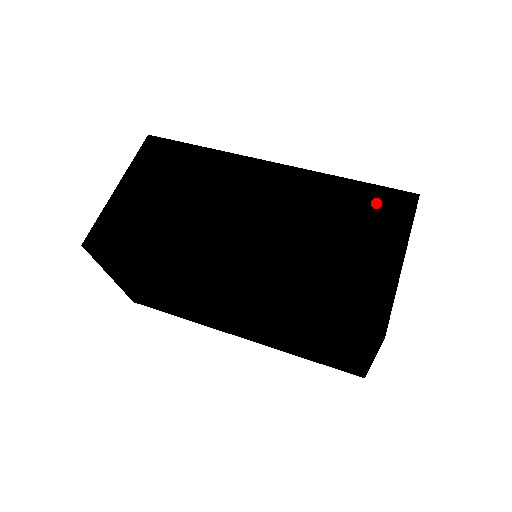
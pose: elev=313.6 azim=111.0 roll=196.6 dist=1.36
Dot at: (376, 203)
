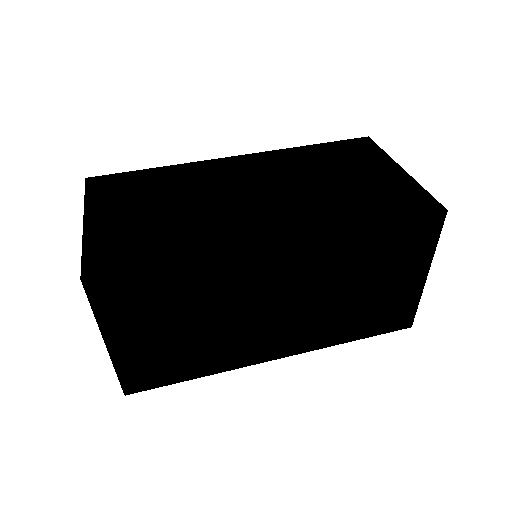
Dot at: (345, 150)
